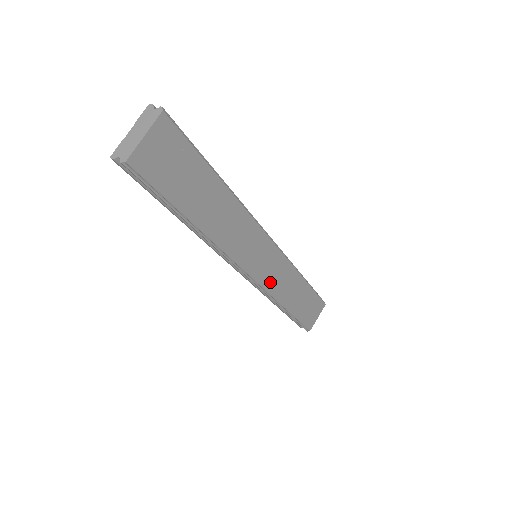
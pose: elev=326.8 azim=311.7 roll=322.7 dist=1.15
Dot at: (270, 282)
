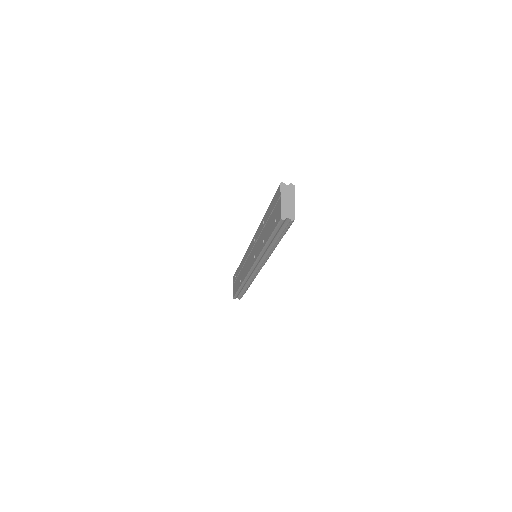
Dot at: occluded
